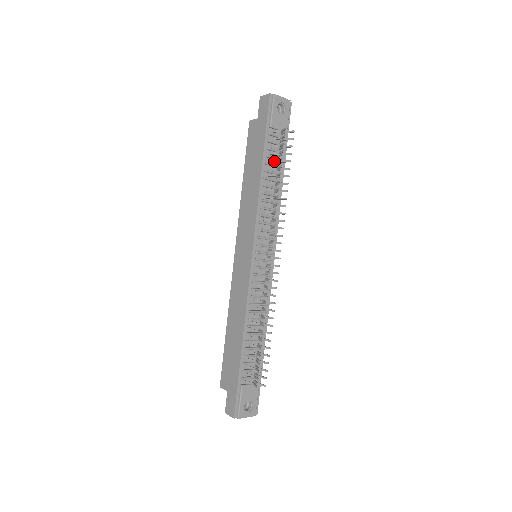
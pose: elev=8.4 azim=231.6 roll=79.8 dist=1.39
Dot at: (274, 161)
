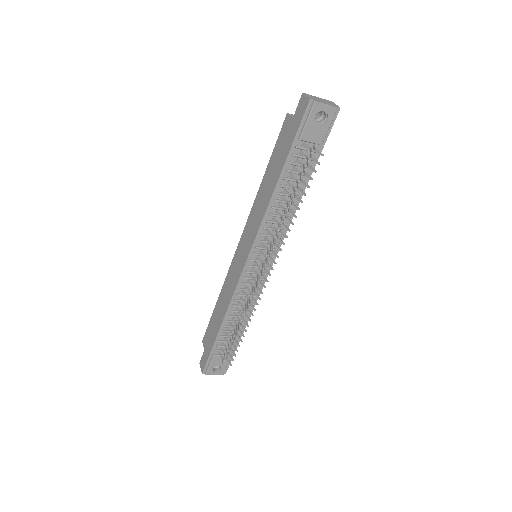
Dot at: (293, 178)
